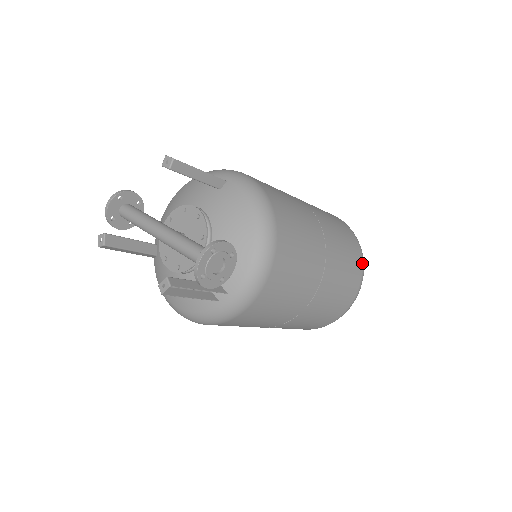
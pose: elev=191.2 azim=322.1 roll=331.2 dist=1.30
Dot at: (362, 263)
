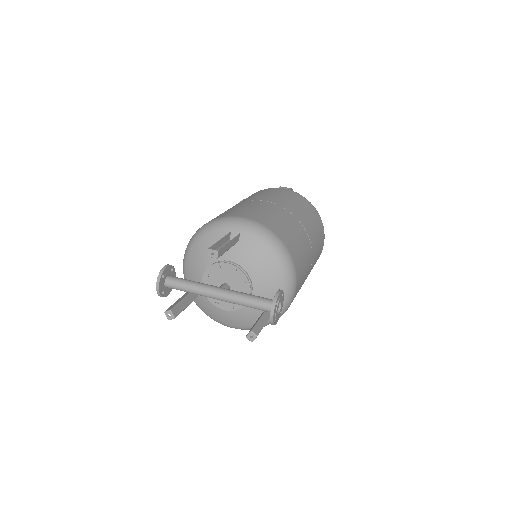
Dot at: (321, 220)
